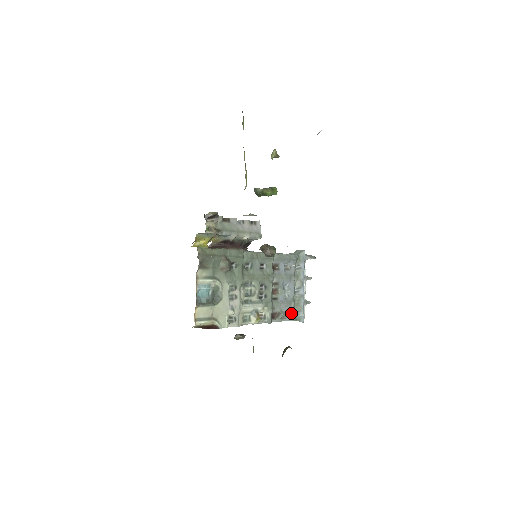
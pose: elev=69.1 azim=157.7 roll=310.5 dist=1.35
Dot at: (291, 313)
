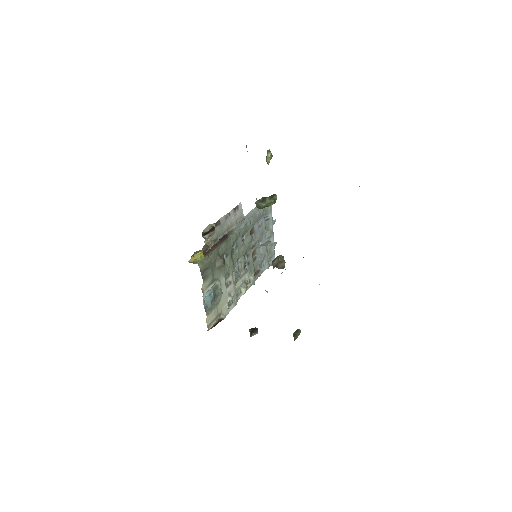
Dot at: (266, 262)
